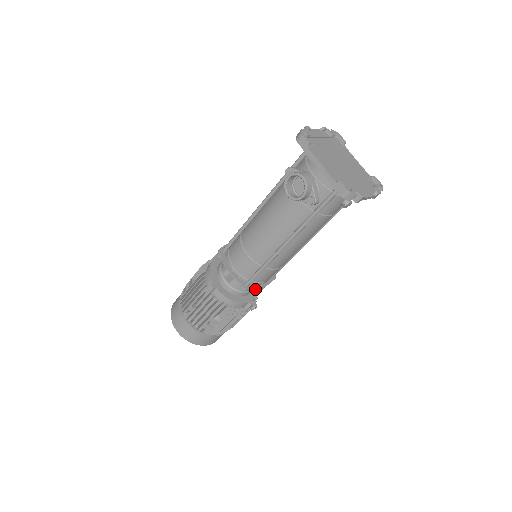
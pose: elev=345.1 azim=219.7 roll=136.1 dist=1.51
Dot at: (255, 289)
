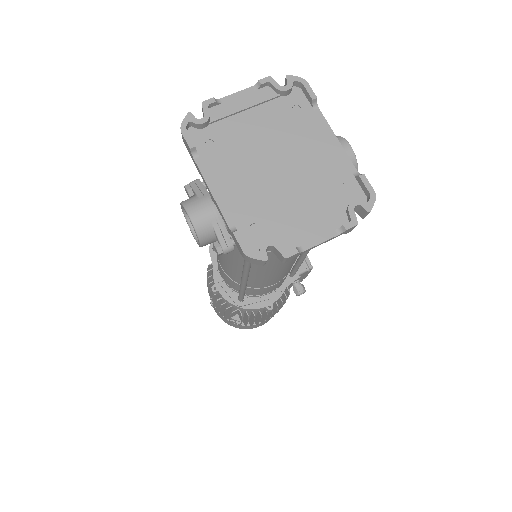
Dot at: occluded
